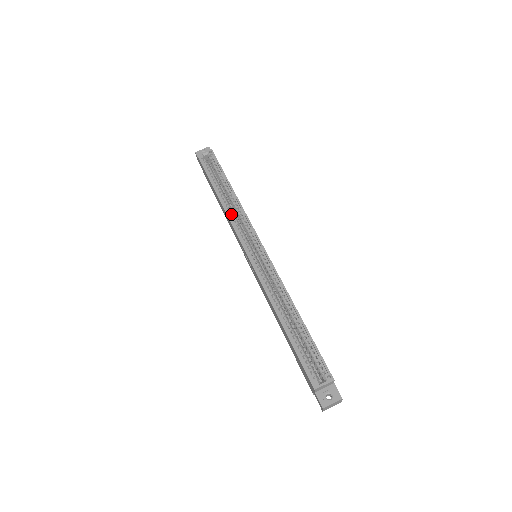
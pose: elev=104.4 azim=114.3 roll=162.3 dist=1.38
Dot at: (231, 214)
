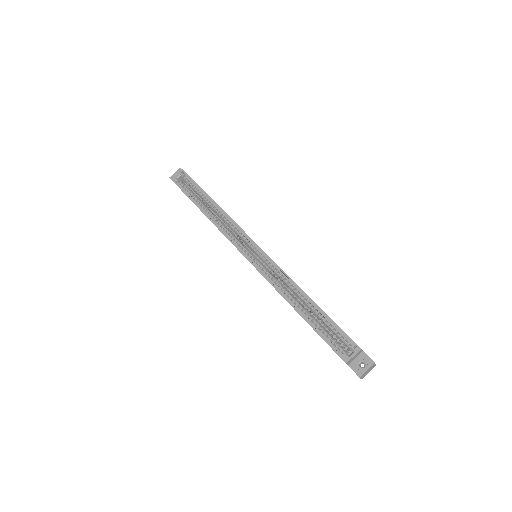
Dot at: (220, 225)
